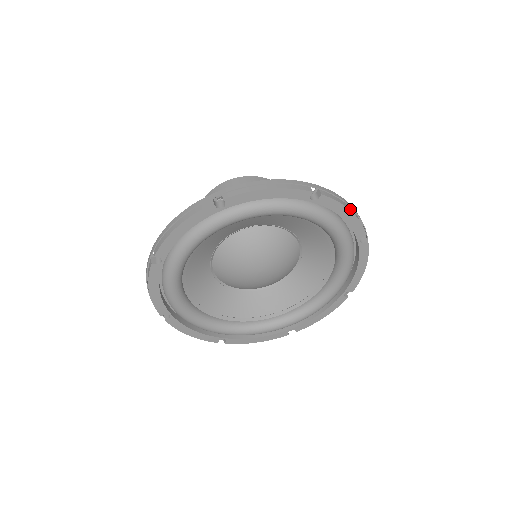
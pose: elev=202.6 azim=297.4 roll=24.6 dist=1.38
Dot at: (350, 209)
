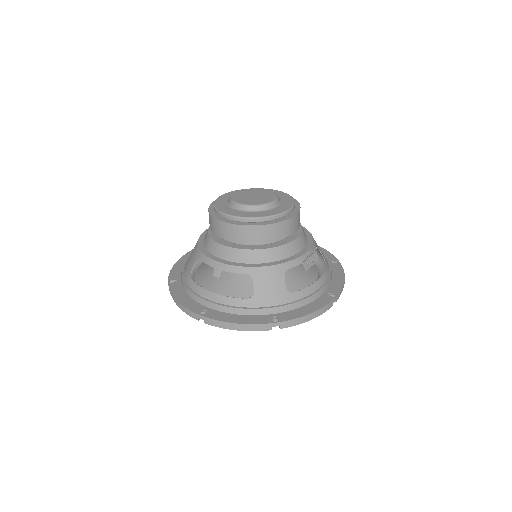
Dot at: (311, 318)
